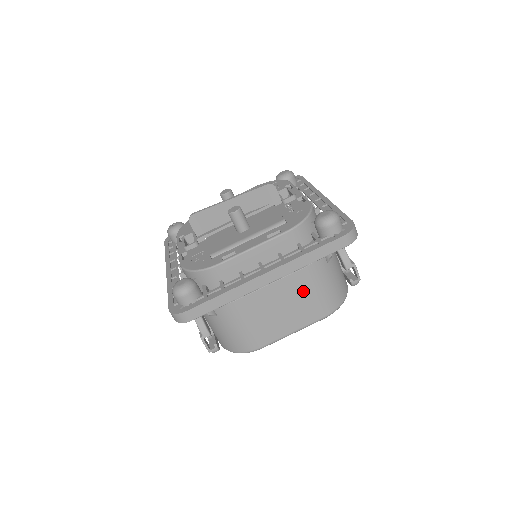
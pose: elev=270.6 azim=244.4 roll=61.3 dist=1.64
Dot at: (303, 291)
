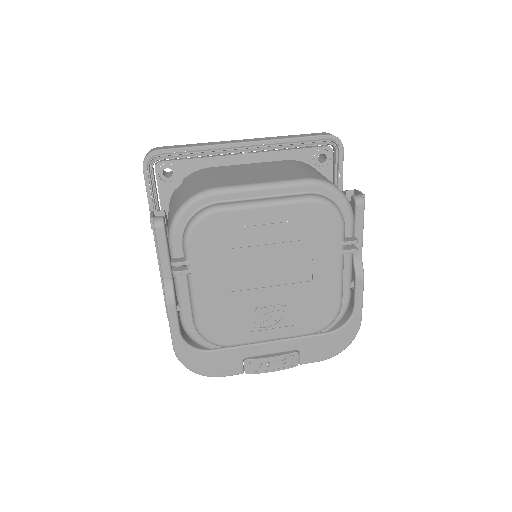
Dot at: (283, 167)
